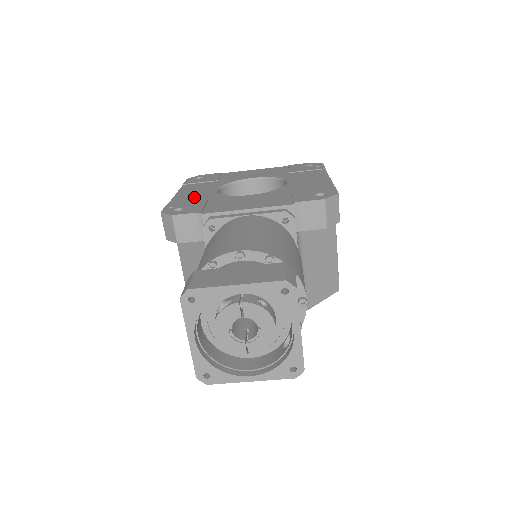
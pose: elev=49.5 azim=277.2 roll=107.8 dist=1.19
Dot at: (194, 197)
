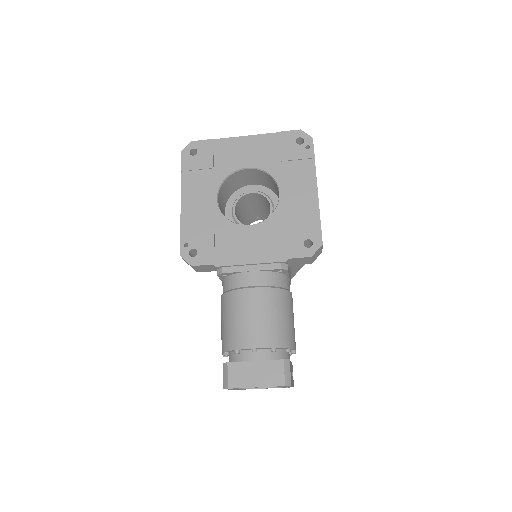
Dot at: (200, 218)
